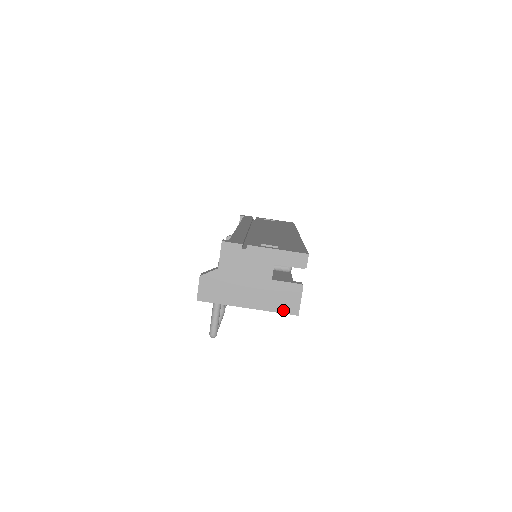
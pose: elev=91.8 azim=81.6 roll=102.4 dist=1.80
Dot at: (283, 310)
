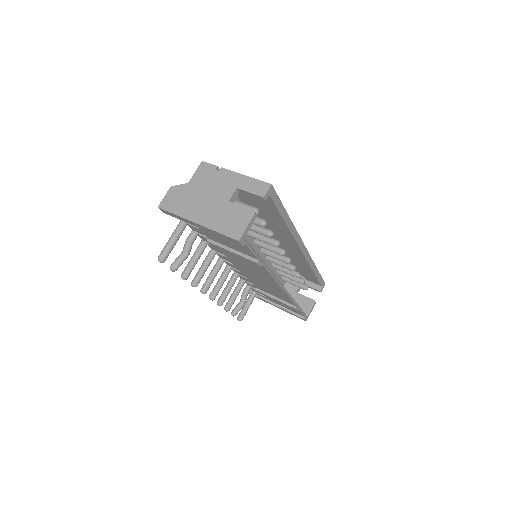
Dot at: (227, 232)
